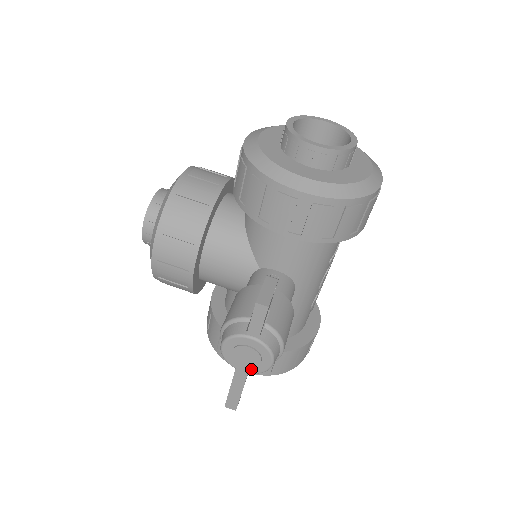
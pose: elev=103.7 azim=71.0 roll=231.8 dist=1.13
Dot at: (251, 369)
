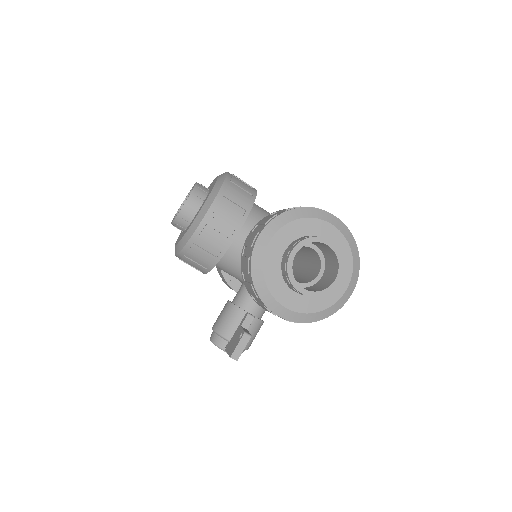
Dot at: occluded
